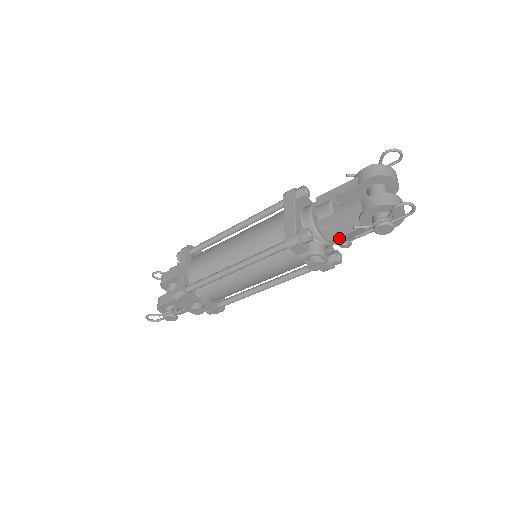
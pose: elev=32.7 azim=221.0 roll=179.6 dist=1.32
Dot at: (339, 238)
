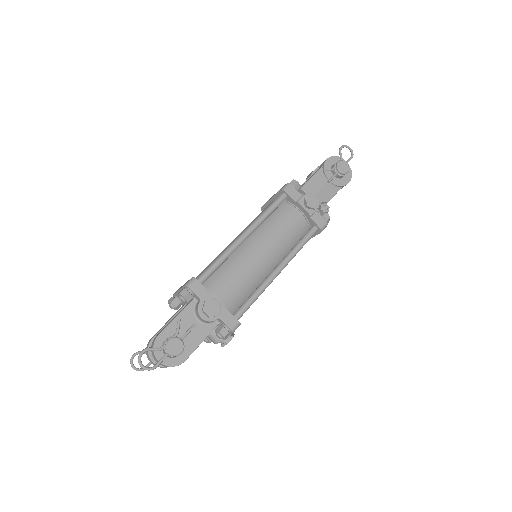
Dot at: (318, 195)
